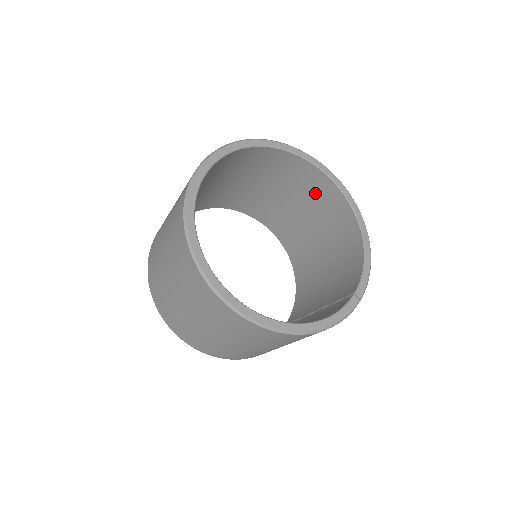
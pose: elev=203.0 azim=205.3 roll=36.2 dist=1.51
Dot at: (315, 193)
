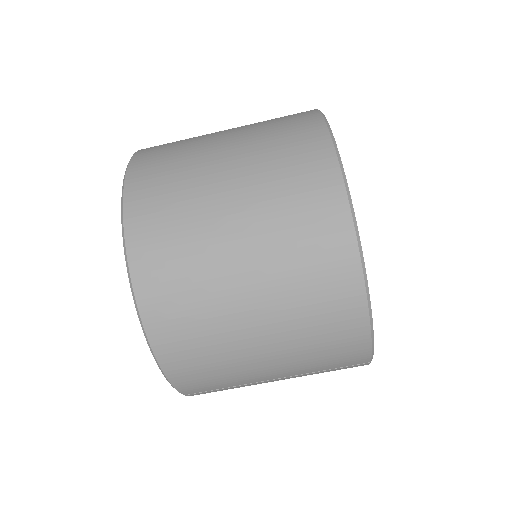
Dot at: occluded
